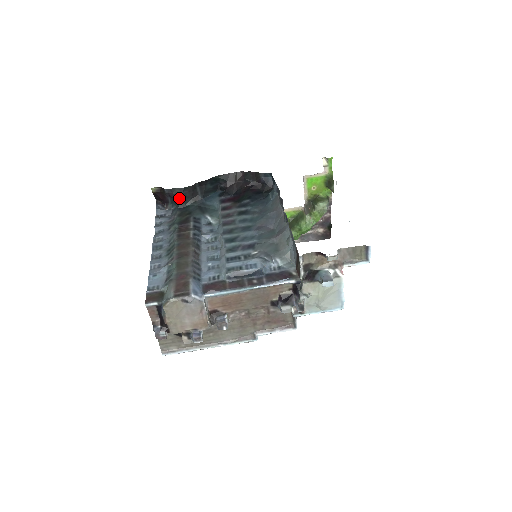
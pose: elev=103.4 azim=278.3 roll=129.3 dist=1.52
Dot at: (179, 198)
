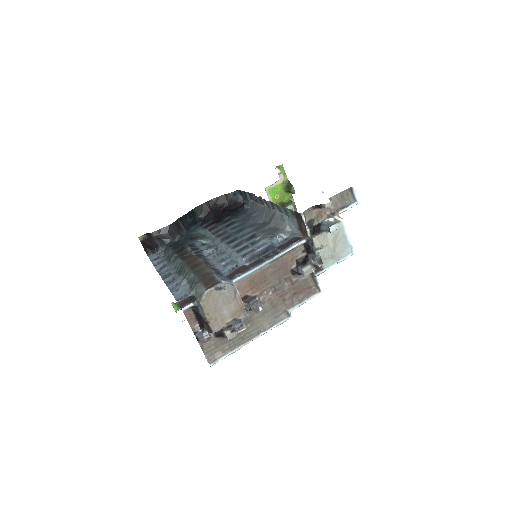
Dot at: (167, 237)
